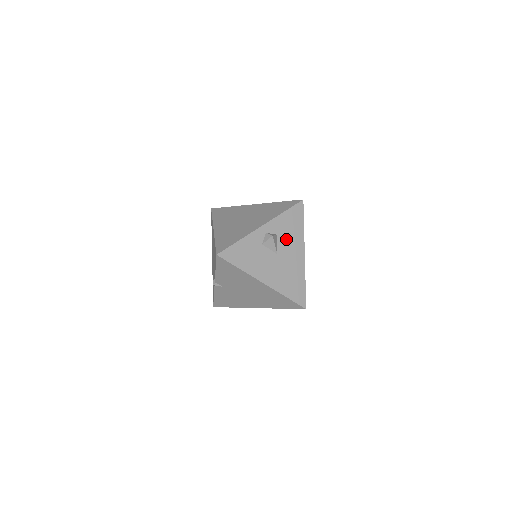
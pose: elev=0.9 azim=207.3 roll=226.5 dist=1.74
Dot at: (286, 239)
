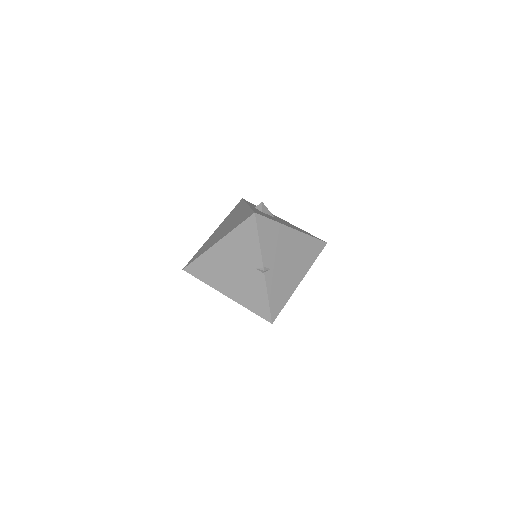
Dot at: occluded
